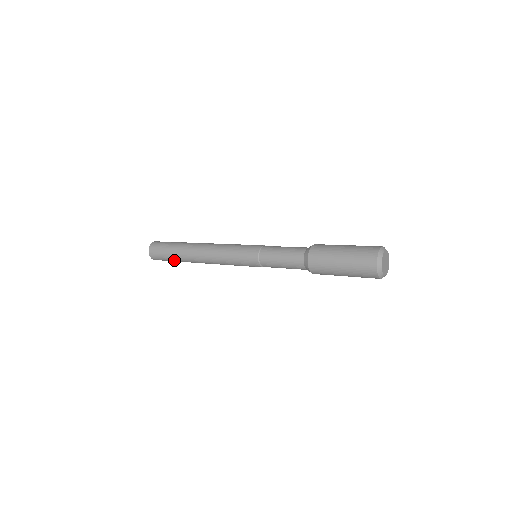
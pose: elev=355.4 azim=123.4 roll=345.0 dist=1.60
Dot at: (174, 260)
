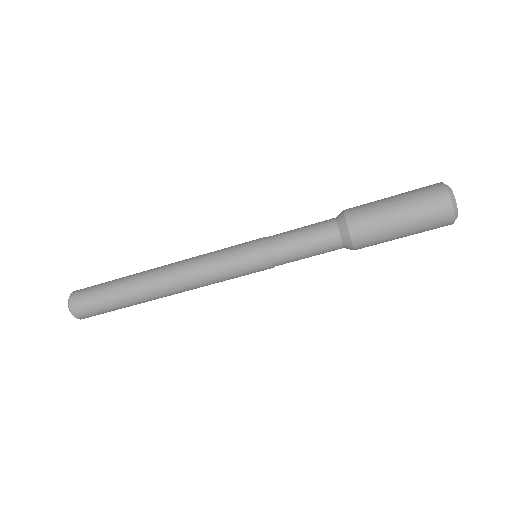
Dot at: (111, 289)
